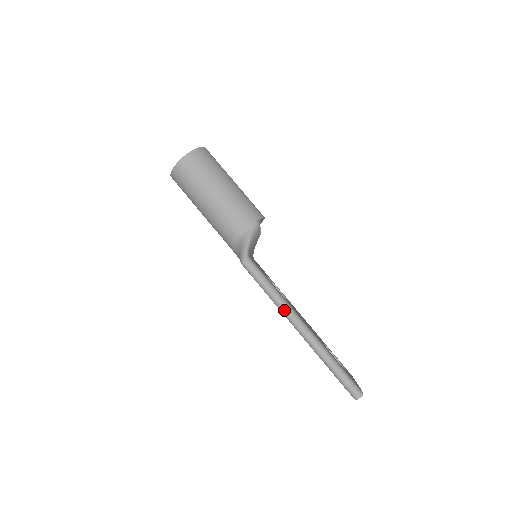
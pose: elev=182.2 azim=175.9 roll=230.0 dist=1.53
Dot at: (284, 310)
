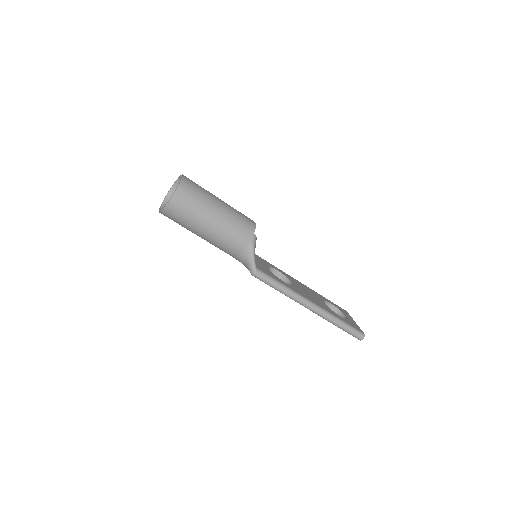
Dot at: (296, 300)
